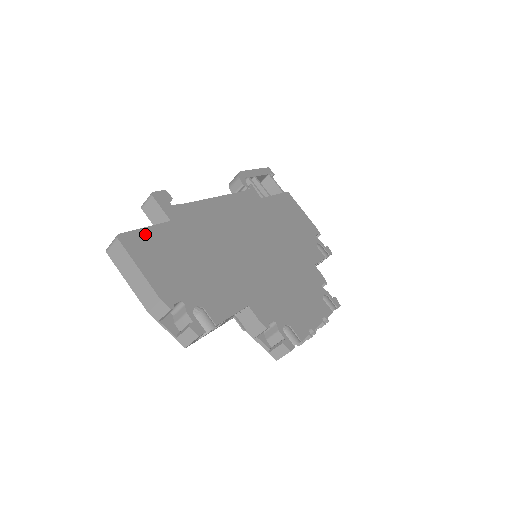
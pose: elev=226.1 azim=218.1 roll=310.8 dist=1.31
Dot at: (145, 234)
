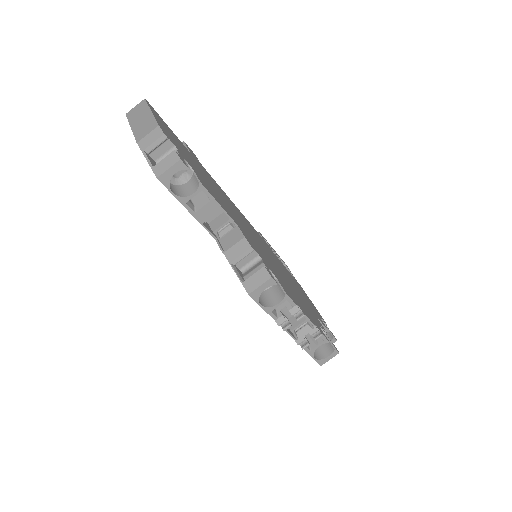
Dot at: (167, 126)
